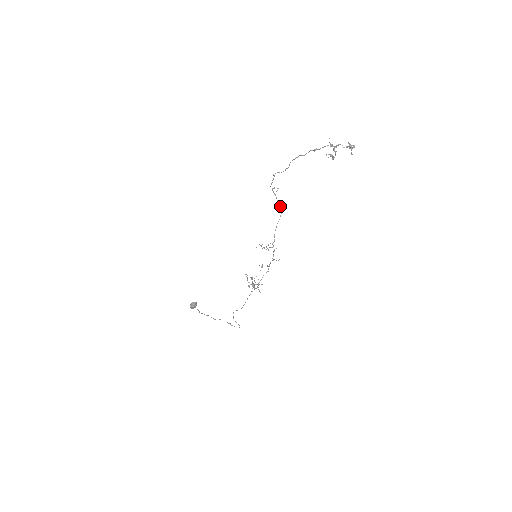
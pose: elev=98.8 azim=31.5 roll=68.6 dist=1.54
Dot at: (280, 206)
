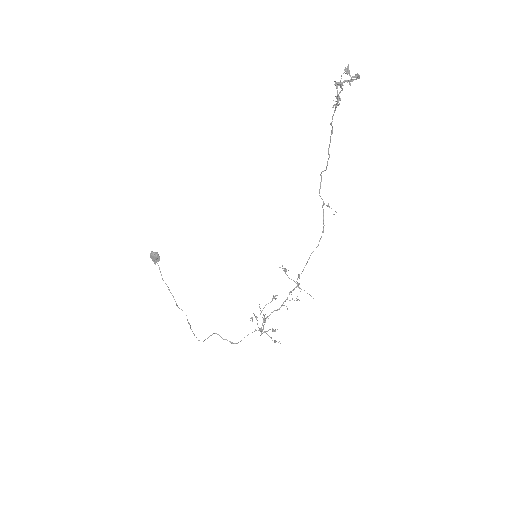
Dot at: occluded
